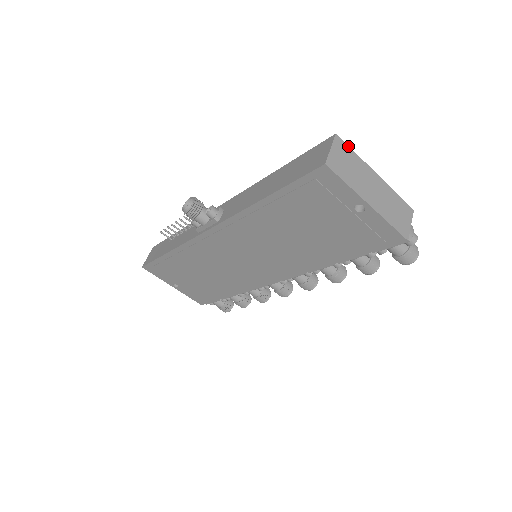
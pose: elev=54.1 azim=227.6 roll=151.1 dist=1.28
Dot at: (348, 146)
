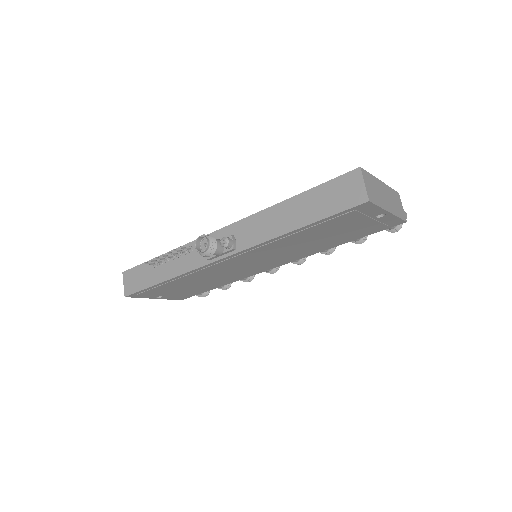
Dot at: (367, 172)
